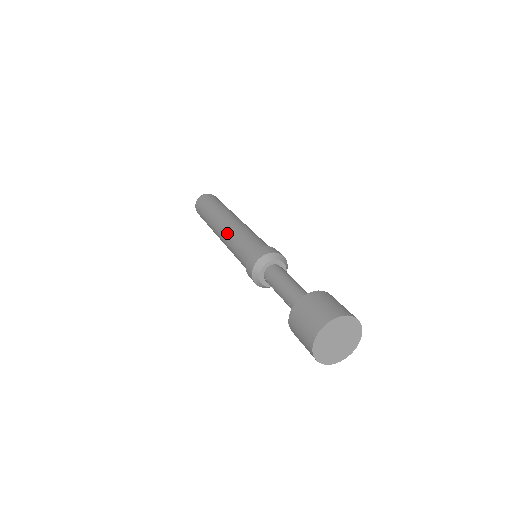
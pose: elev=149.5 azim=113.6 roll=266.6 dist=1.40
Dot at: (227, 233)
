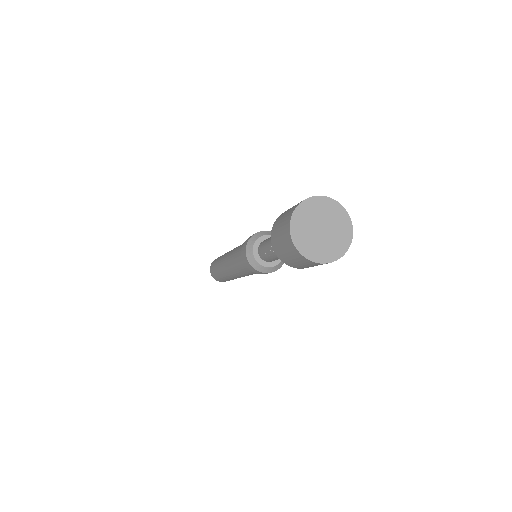
Dot at: (228, 259)
